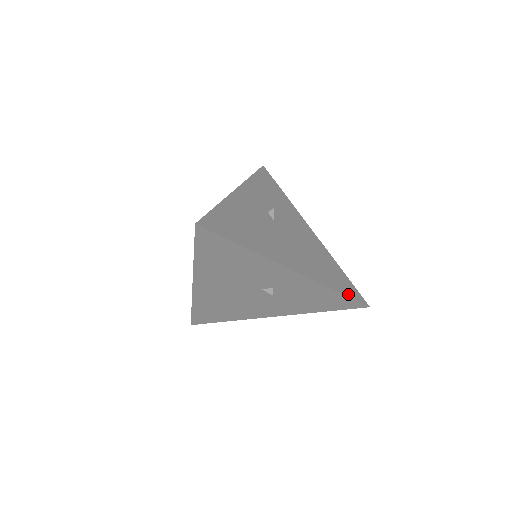
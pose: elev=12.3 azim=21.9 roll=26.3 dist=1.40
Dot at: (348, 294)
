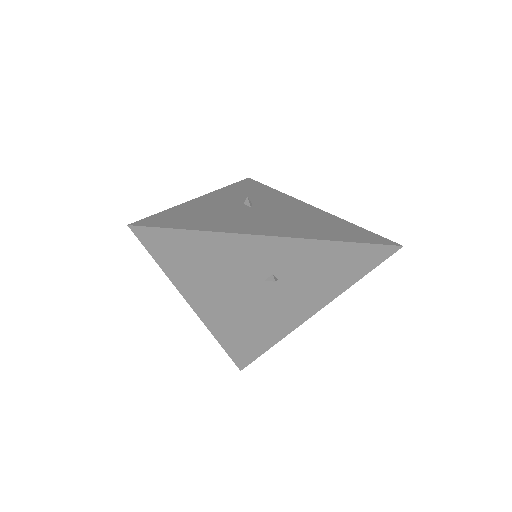
Dot at: (364, 241)
